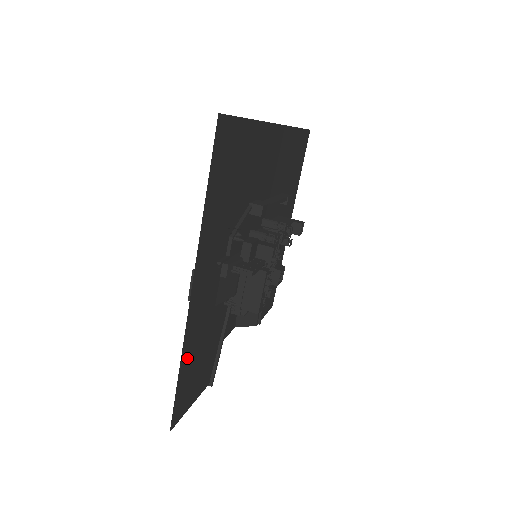
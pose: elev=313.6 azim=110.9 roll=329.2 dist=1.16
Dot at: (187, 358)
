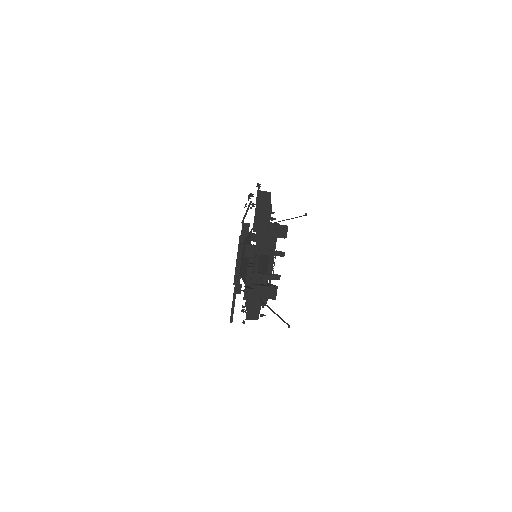
Dot at: occluded
